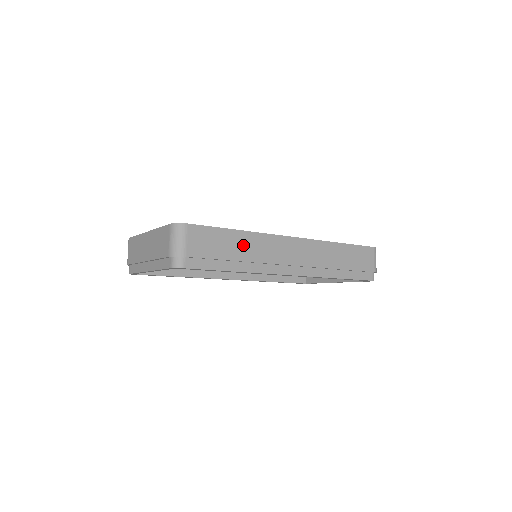
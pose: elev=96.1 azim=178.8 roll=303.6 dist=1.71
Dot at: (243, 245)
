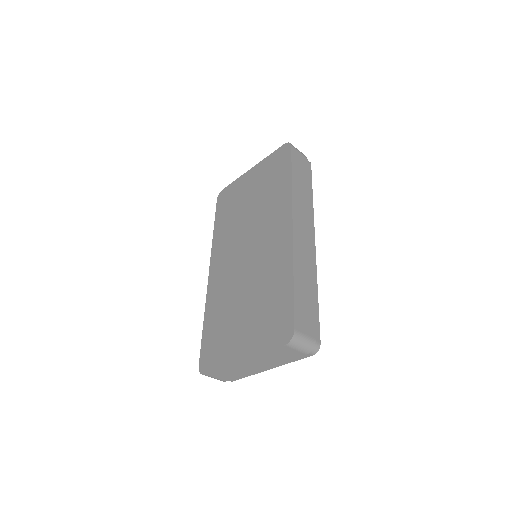
Dot at: (303, 280)
